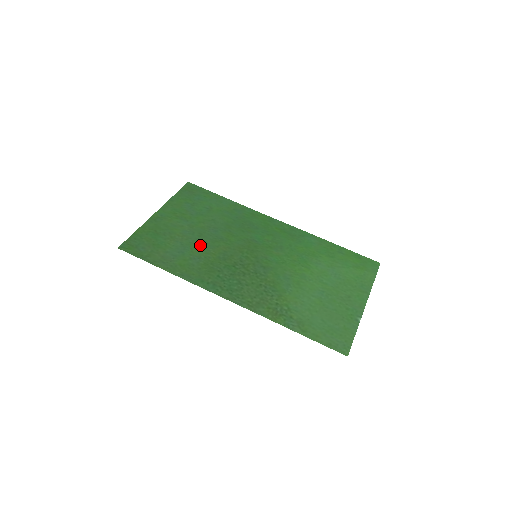
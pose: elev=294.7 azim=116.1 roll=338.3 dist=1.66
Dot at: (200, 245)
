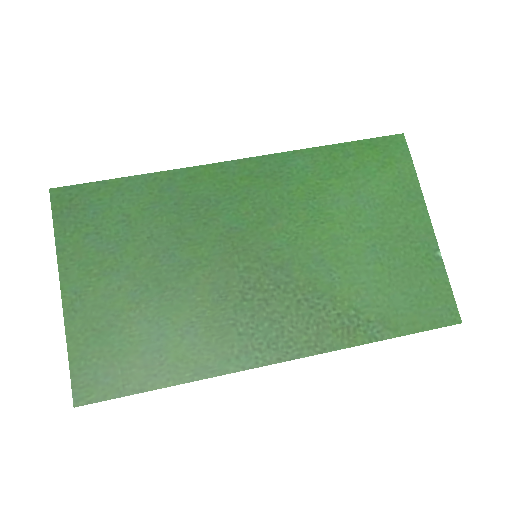
Dot at: (173, 301)
